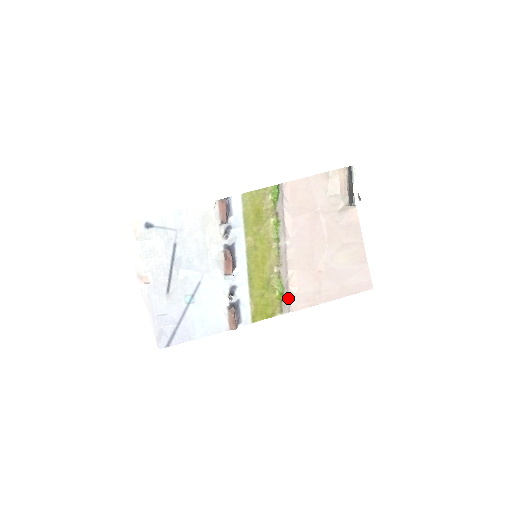
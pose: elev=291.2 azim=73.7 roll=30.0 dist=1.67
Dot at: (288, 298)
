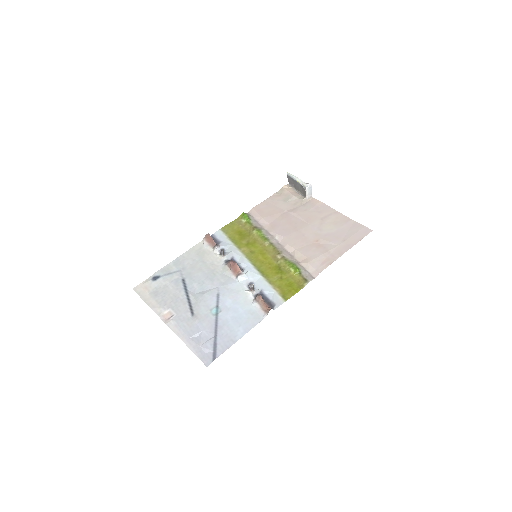
Dot at: (305, 270)
